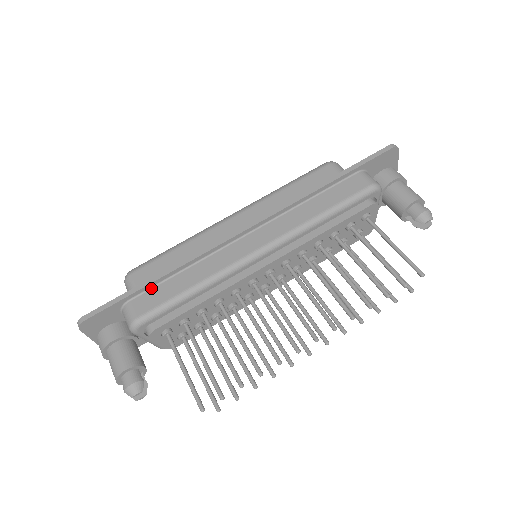
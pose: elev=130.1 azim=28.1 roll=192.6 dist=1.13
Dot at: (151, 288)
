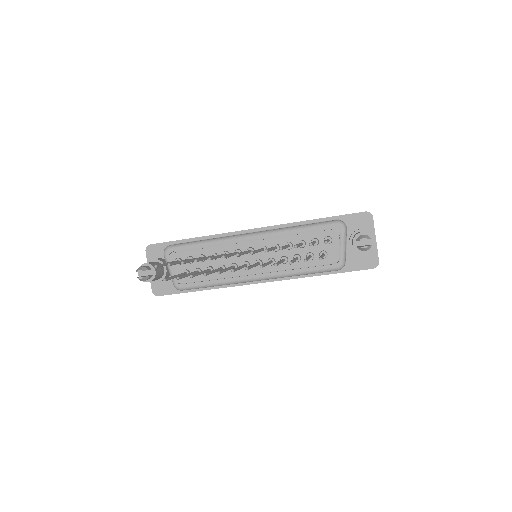
Dot at: occluded
